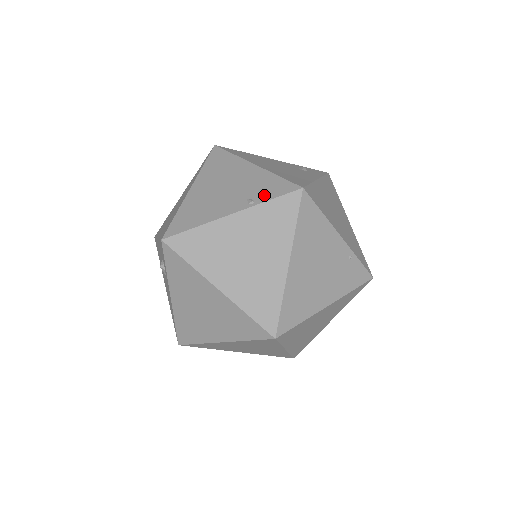
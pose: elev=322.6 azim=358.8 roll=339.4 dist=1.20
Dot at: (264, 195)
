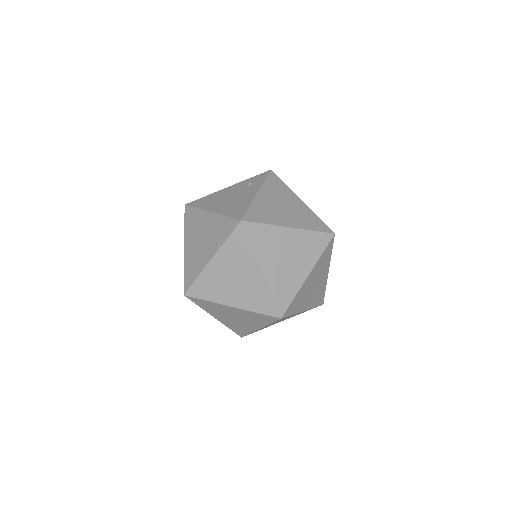
Dot at: (223, 236)
